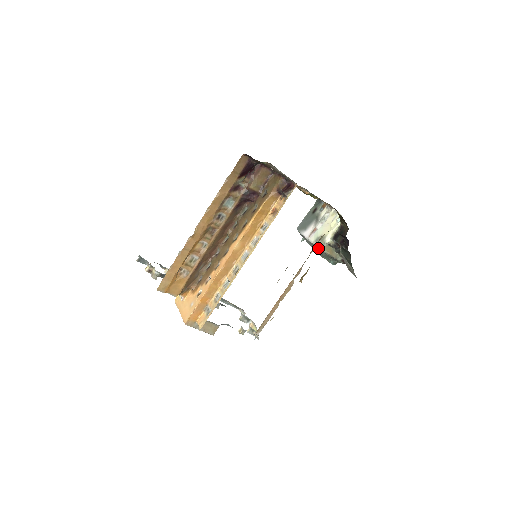
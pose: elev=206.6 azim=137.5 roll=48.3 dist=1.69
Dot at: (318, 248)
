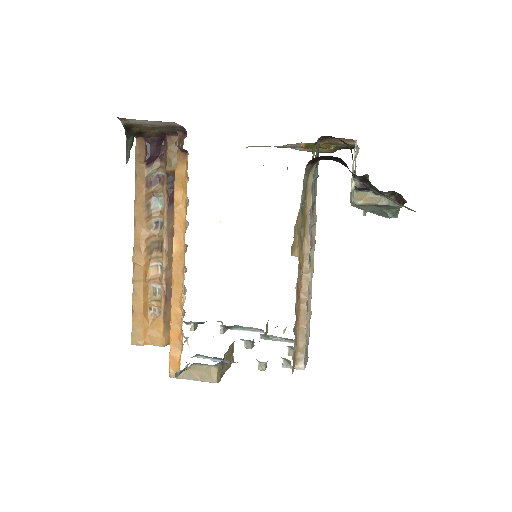
Dot at: occluded
